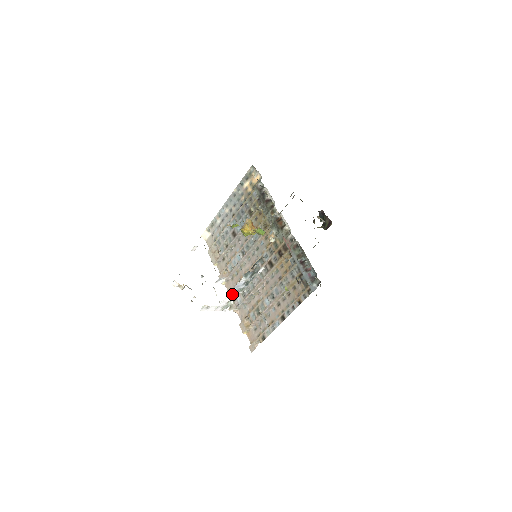
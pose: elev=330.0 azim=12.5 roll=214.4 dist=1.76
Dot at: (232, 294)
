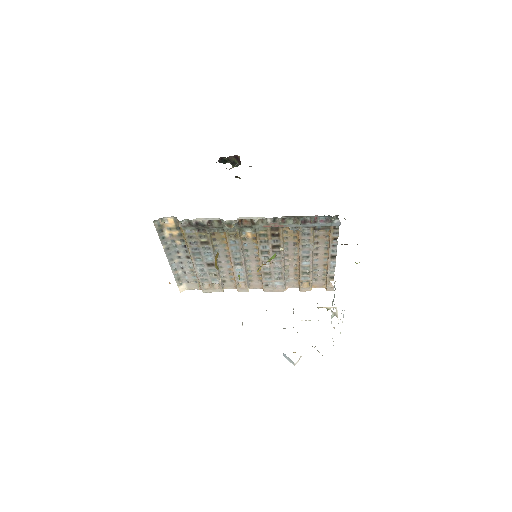
Dot at: occluded
